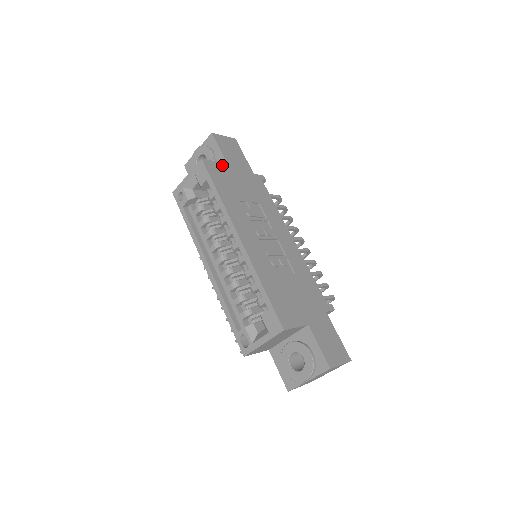
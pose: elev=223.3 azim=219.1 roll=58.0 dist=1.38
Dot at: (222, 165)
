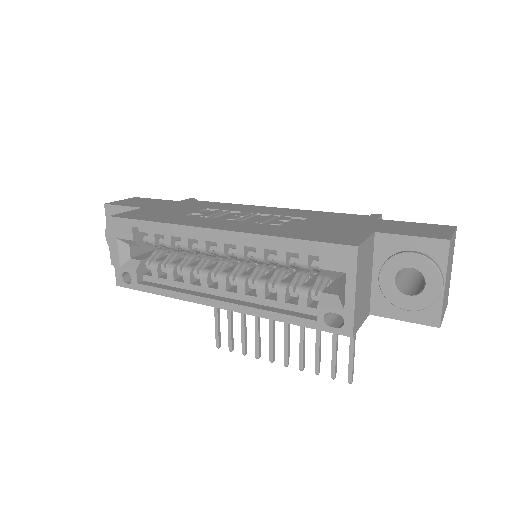
Dot at: (137, 210)
